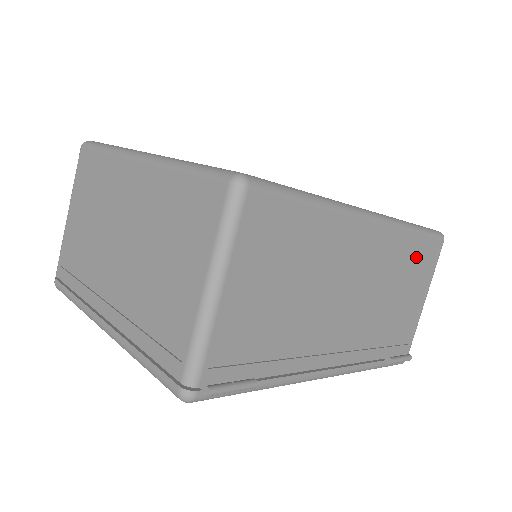
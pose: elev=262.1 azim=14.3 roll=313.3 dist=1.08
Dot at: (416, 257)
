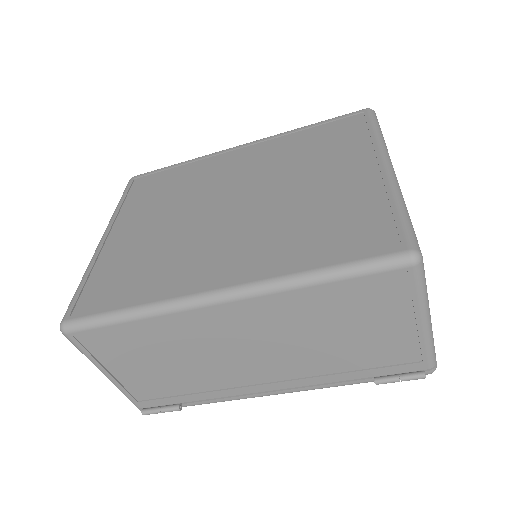
Dot at: (351, 298)
